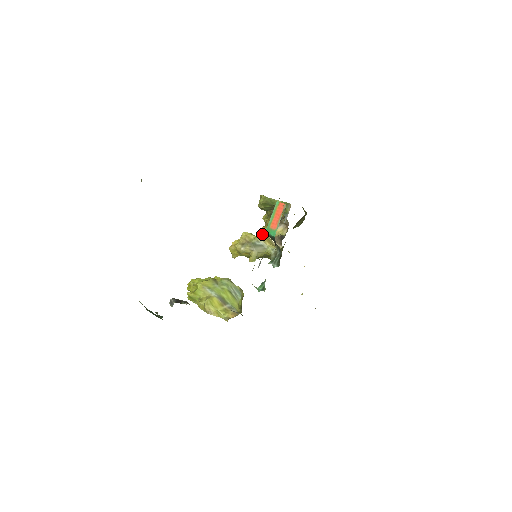
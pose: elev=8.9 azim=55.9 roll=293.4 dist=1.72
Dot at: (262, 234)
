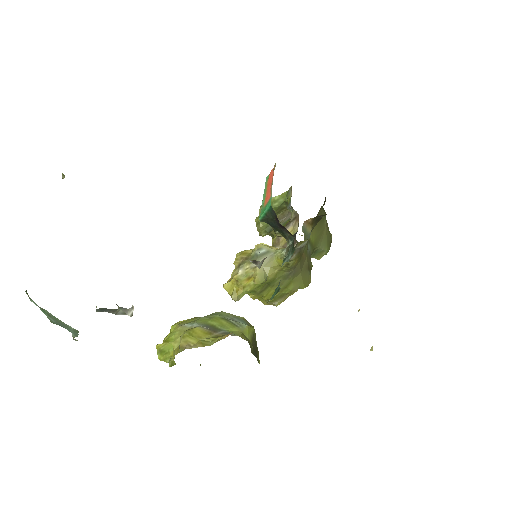
Dot at: occluded
